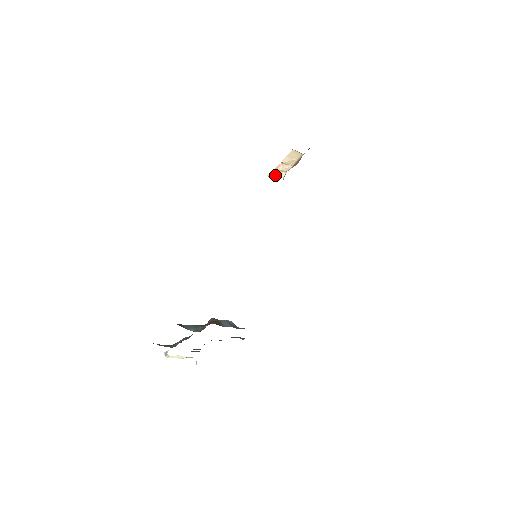
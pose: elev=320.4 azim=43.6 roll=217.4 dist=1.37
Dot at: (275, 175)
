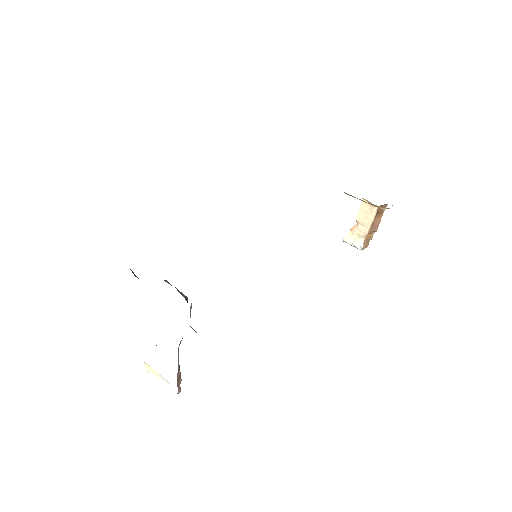
Dot at: (351, 240)
